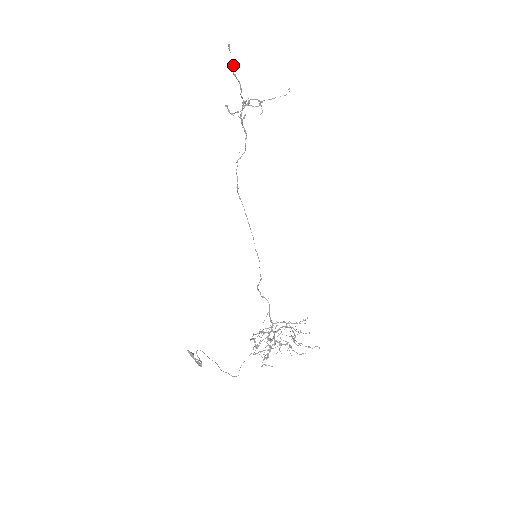
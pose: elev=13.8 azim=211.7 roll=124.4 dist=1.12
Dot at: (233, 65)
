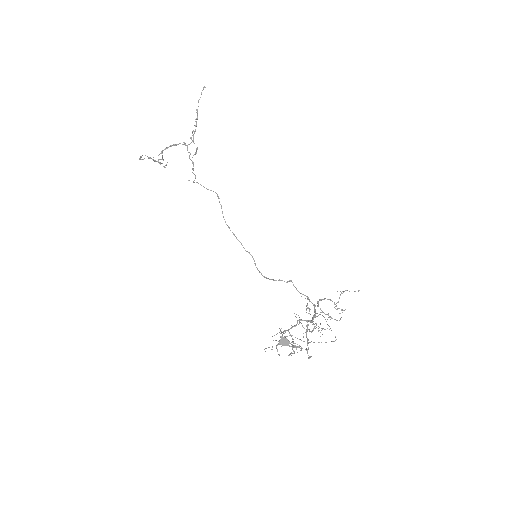
Dot at: occluded
